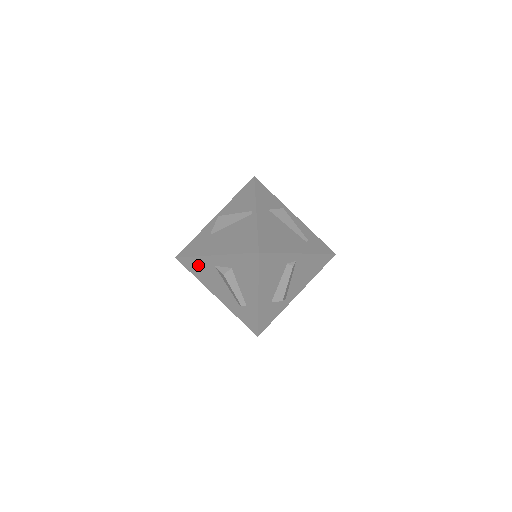
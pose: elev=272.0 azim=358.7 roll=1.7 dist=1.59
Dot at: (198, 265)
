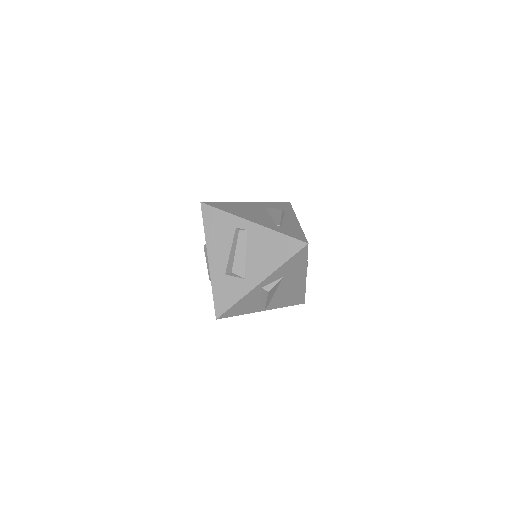
Dot at: occluded
